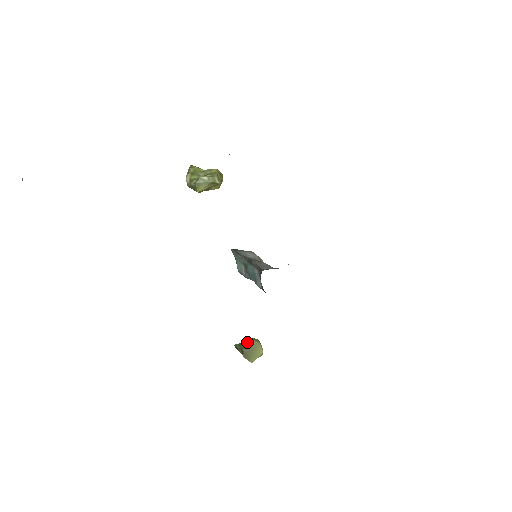
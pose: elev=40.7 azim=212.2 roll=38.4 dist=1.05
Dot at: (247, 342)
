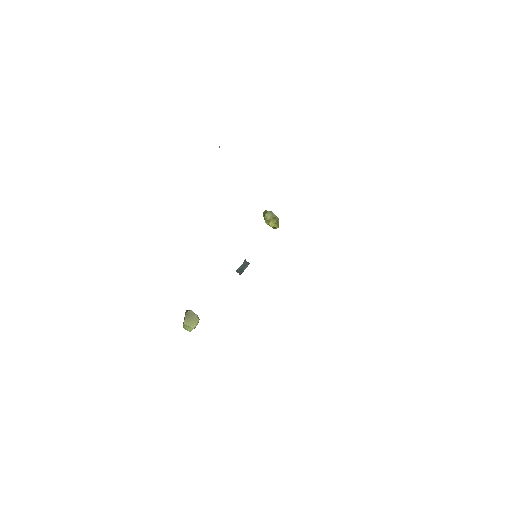
Dot at: occluded
